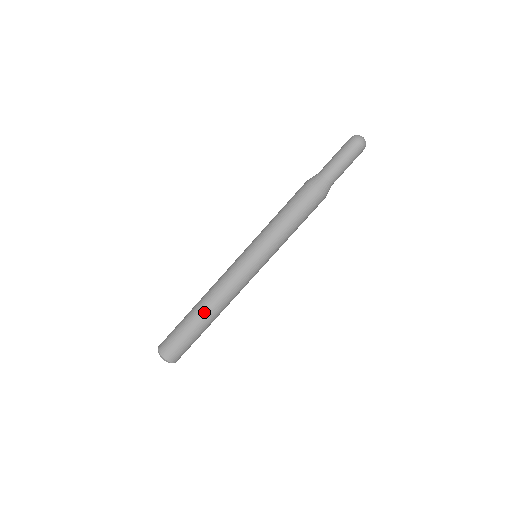
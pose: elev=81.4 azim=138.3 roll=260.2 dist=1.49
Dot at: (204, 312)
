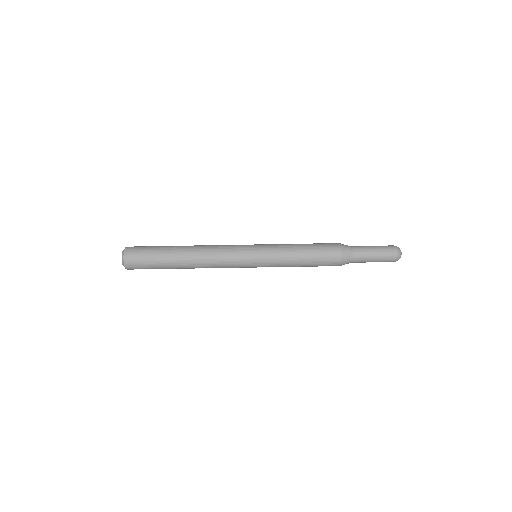
Dot at: (184, 254)
